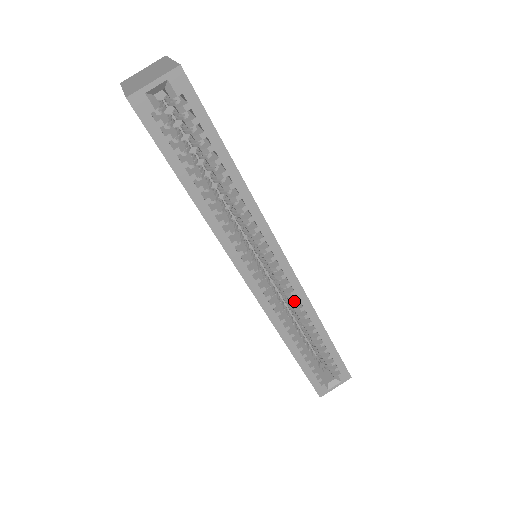
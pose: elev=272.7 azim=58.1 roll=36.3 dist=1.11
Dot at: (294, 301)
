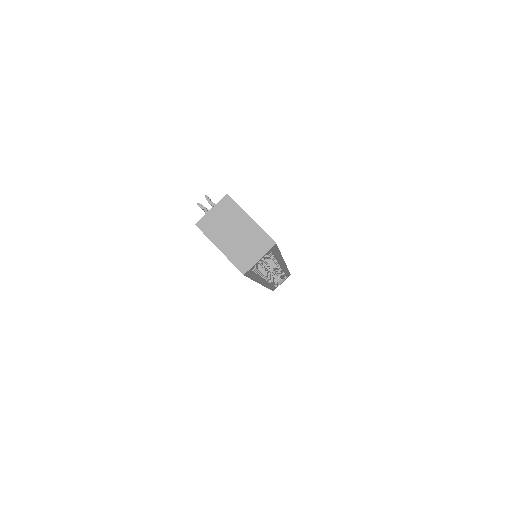
Dot at: occluded
